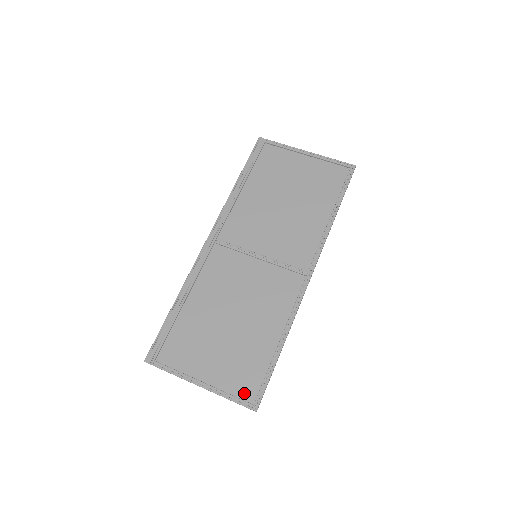
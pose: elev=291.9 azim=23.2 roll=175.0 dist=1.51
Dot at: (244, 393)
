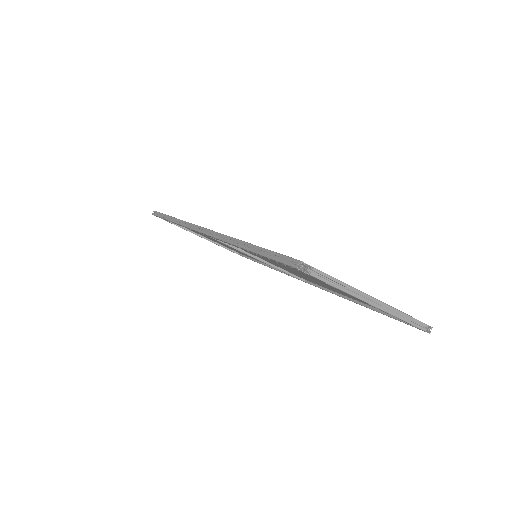
Dot at: occluded
